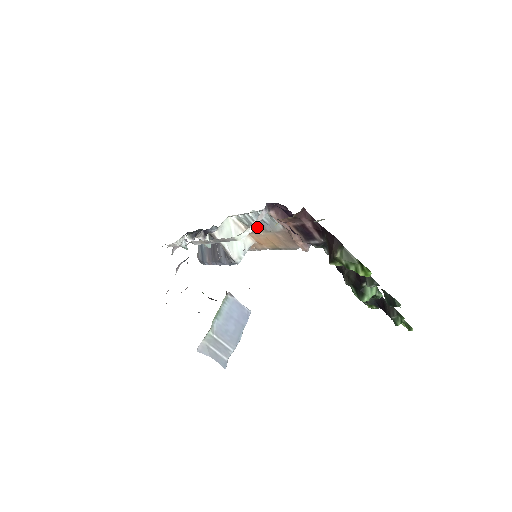
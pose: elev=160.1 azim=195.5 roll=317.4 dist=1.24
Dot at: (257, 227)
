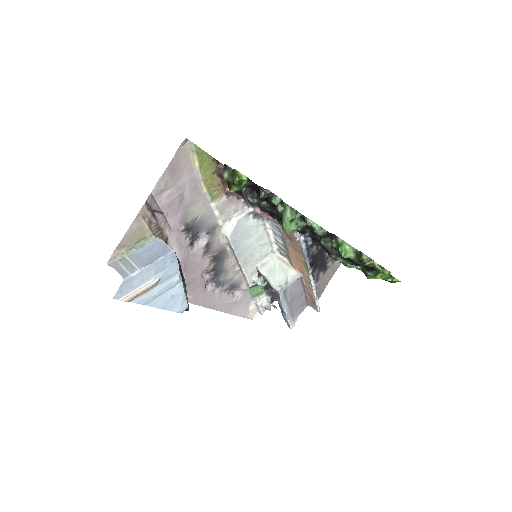
Dot at: (286, 250)
